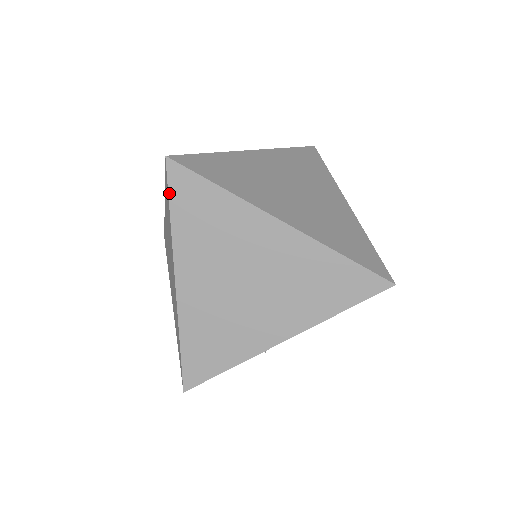
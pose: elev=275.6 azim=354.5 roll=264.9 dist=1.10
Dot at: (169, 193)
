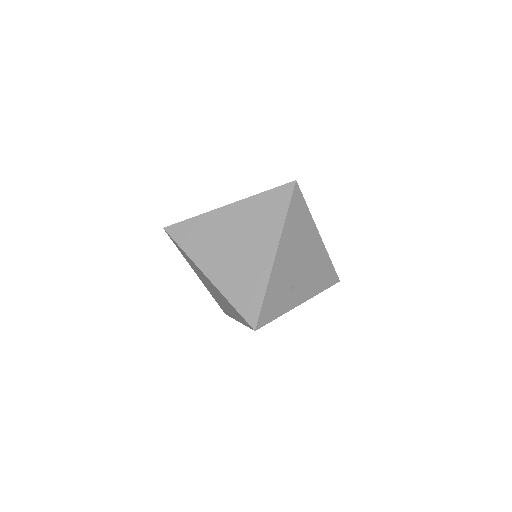
Dot at: (175, 241)
